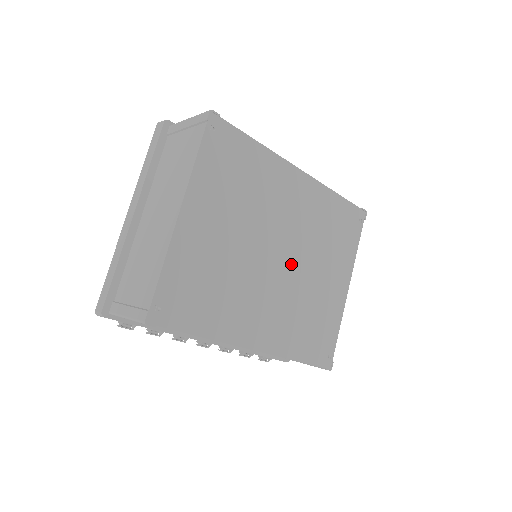
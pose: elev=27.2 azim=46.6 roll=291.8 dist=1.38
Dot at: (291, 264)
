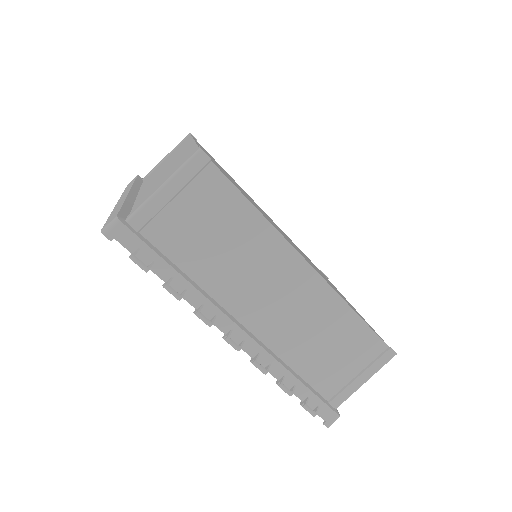
Dot at: (295, 246)
